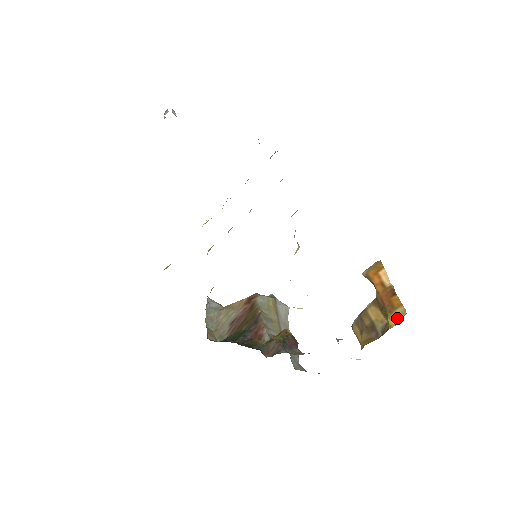
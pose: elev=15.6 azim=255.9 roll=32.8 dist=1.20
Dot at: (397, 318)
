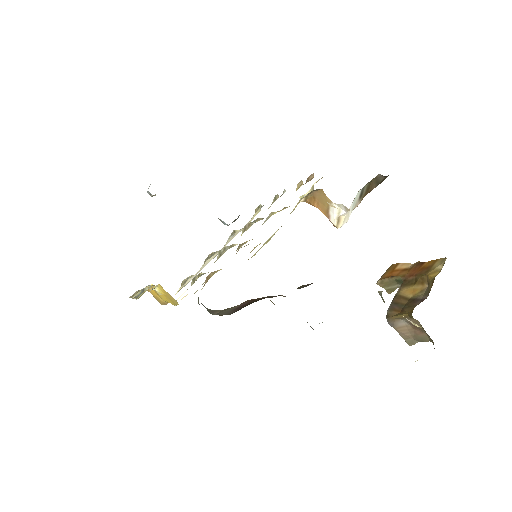
Dot at: (439, 267)
